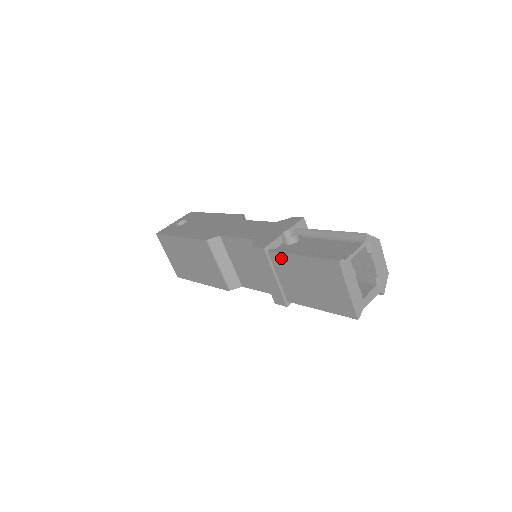
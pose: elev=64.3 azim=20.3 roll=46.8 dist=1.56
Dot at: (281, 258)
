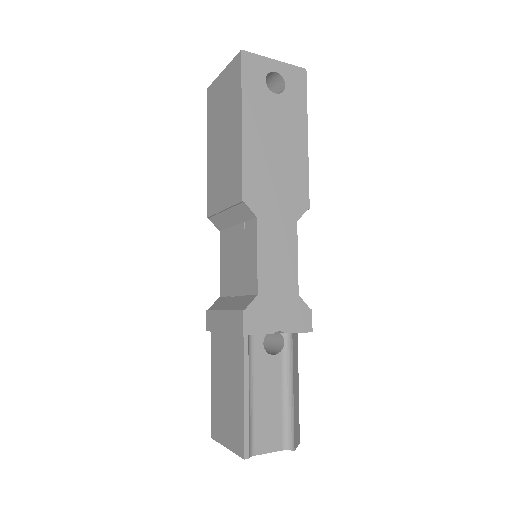
Dot at: (240, 357)
